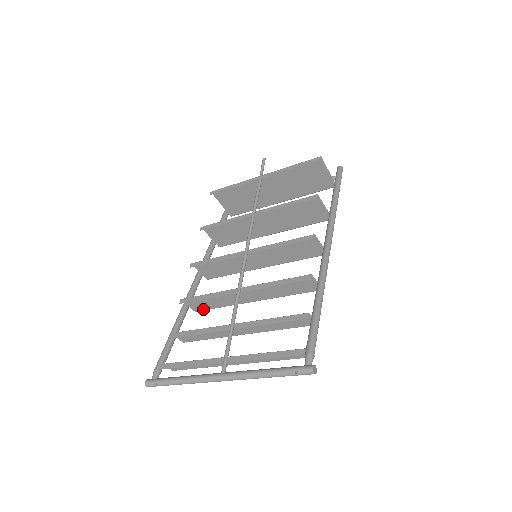
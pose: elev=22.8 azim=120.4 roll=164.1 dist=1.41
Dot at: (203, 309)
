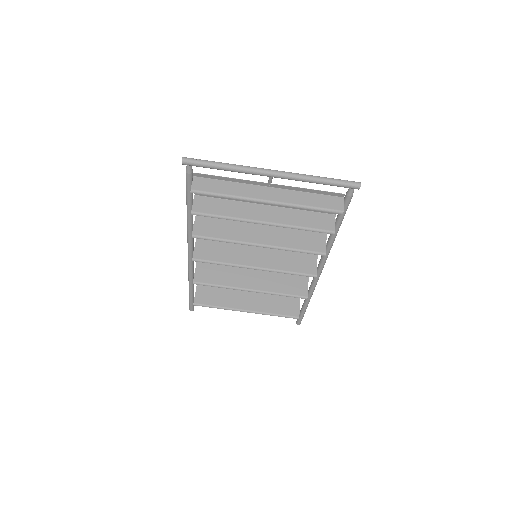
Dot at: (203, 235)
